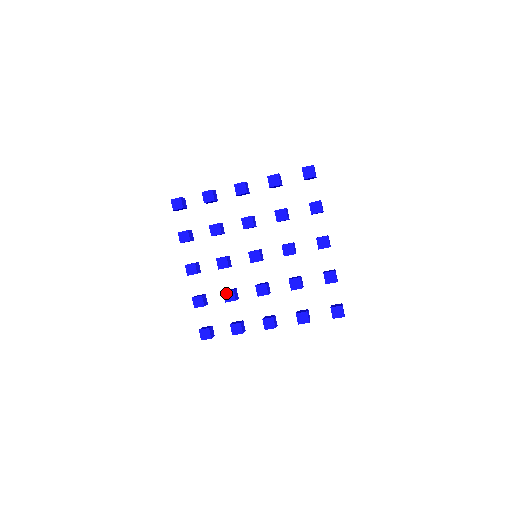
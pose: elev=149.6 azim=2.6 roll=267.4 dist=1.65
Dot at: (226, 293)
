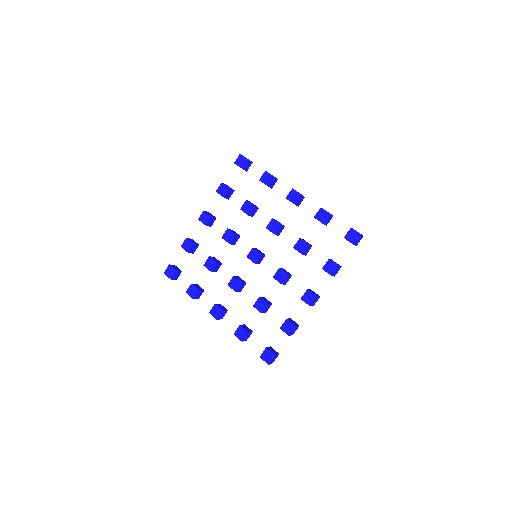
Dot at: (256, 305)
